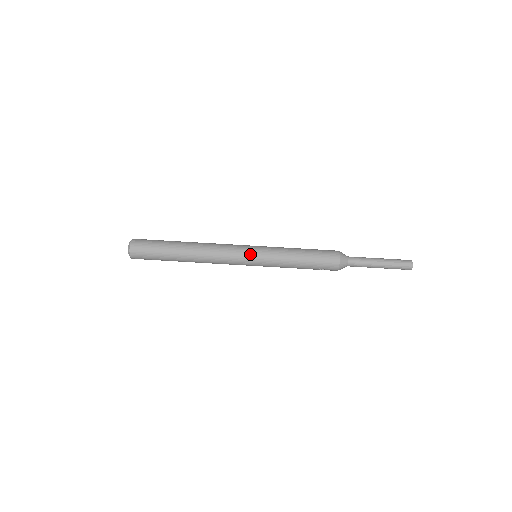
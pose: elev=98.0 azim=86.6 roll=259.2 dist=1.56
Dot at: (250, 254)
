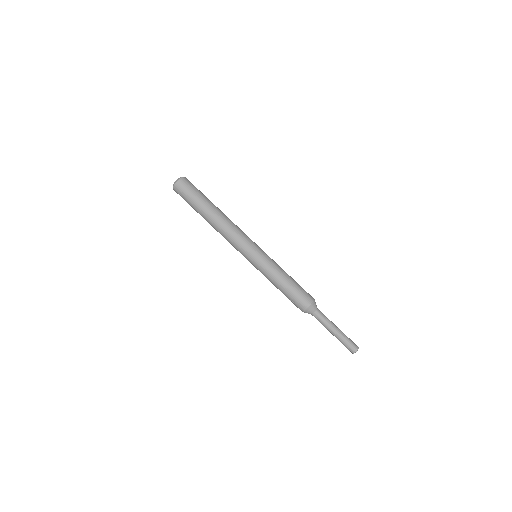
Dot at: (254, 249)
